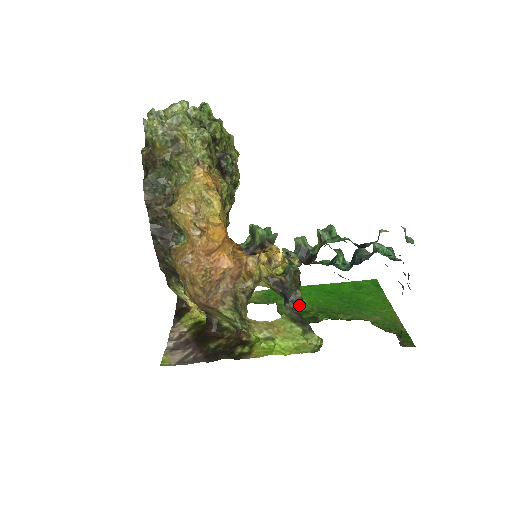
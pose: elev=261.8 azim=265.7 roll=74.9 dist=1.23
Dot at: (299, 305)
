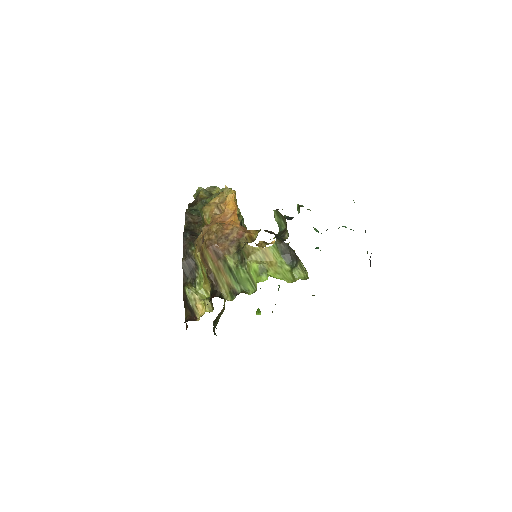
Dot at: occluded
